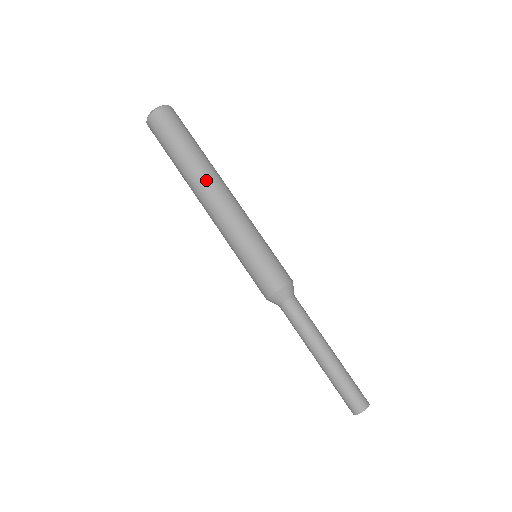
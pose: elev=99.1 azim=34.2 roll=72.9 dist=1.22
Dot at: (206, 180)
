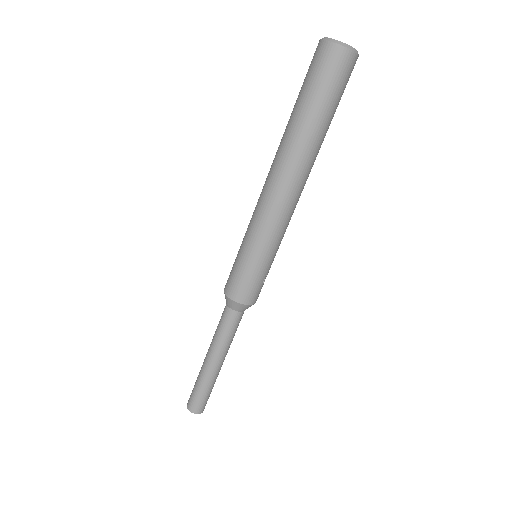
Dot at: (286, 161)
